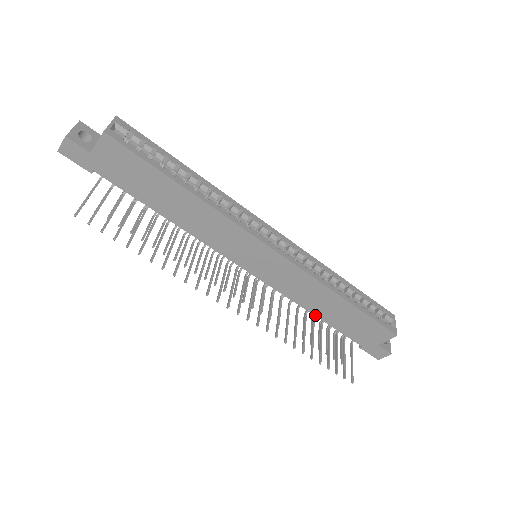
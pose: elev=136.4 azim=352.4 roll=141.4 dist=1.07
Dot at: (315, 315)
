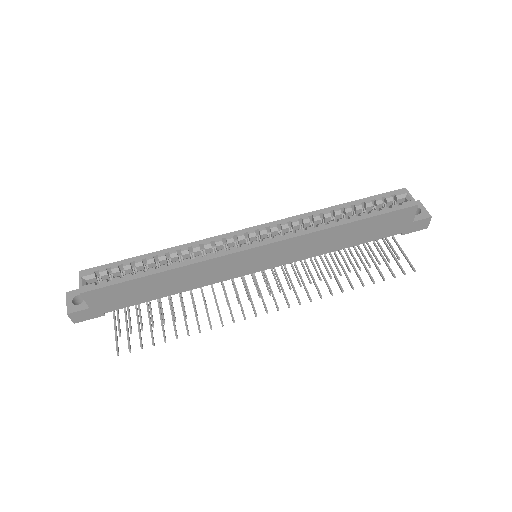
Dot at: (341, 249)
